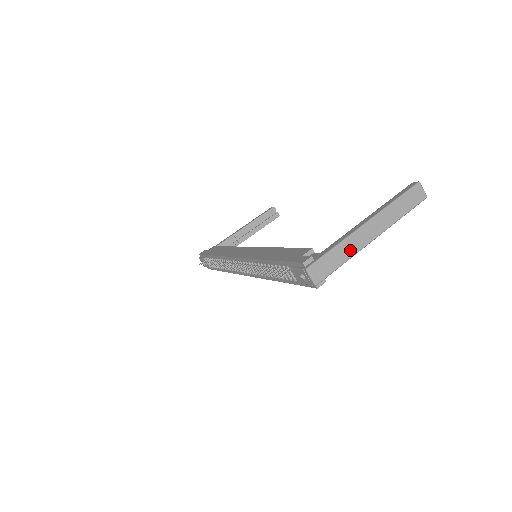
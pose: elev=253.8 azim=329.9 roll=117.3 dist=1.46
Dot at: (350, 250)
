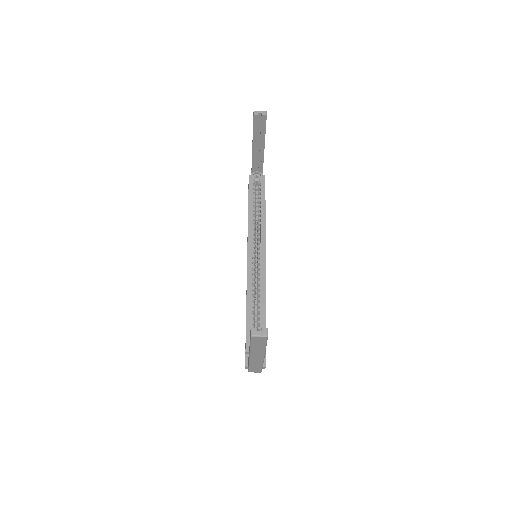
Dot at: (258, 363)
